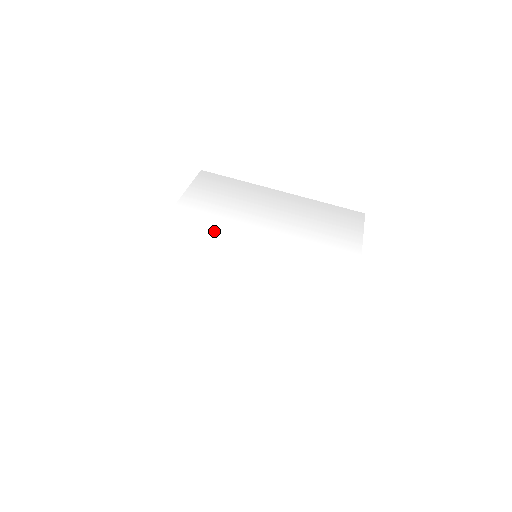
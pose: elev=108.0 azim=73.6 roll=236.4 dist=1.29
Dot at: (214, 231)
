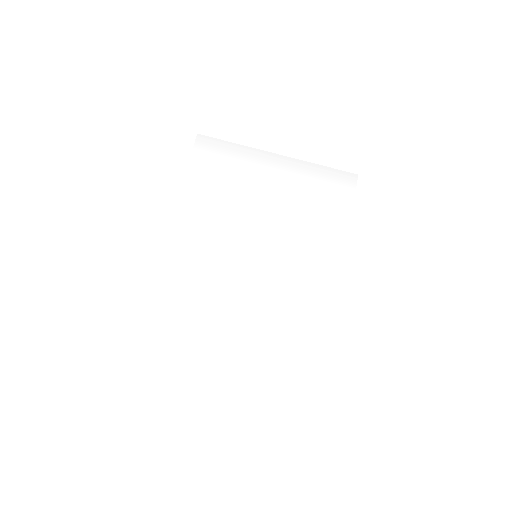
Dot at: (218, 230)
